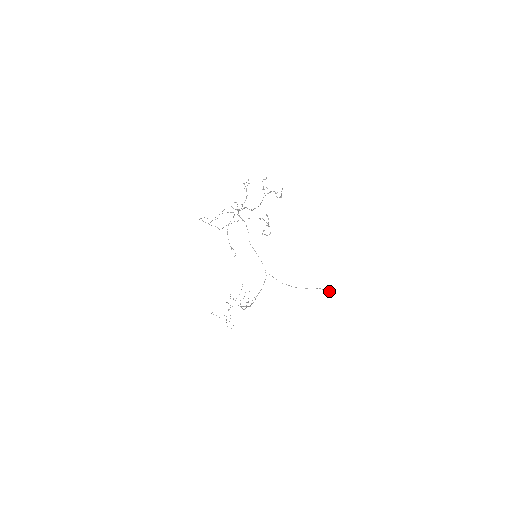
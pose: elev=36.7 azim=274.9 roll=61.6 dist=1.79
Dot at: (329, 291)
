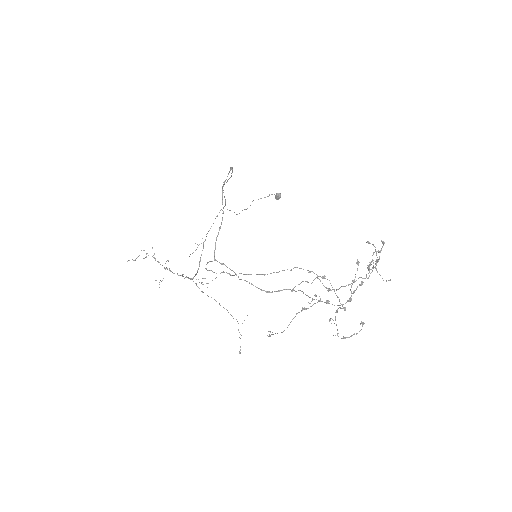
Dot at: occluded
